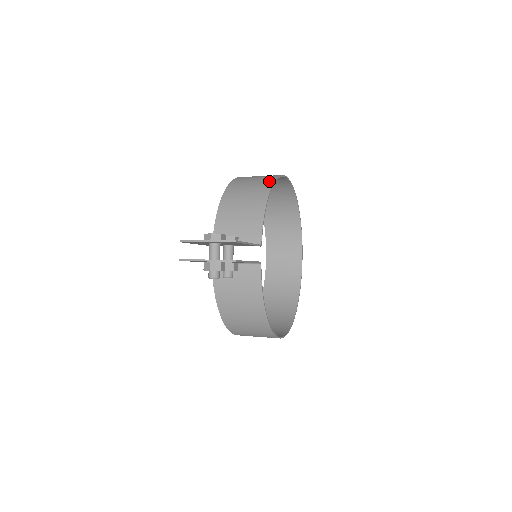
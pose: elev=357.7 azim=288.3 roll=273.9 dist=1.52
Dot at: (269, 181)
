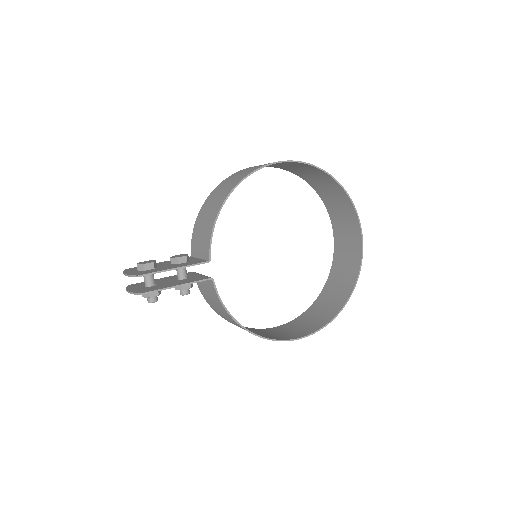
Dot at: (237, 181)
